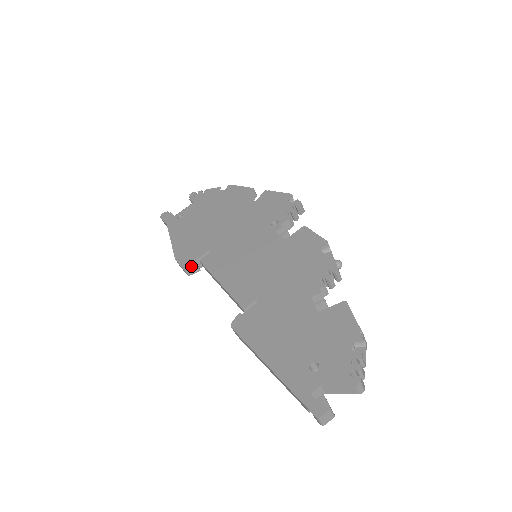
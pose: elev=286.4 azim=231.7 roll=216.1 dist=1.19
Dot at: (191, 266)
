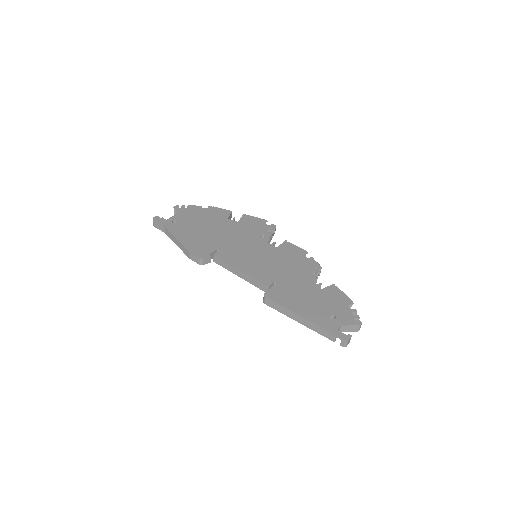
Dot at: (207, 258)
